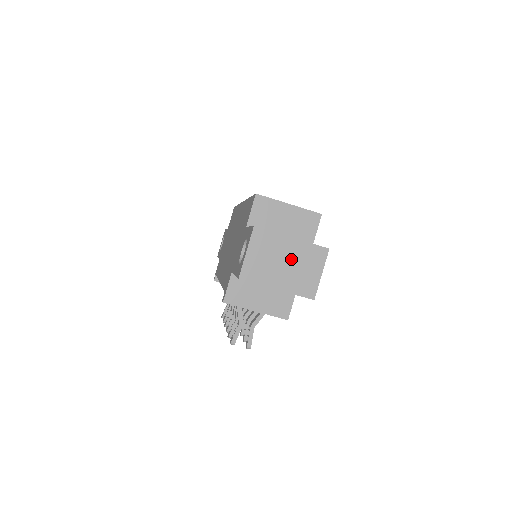
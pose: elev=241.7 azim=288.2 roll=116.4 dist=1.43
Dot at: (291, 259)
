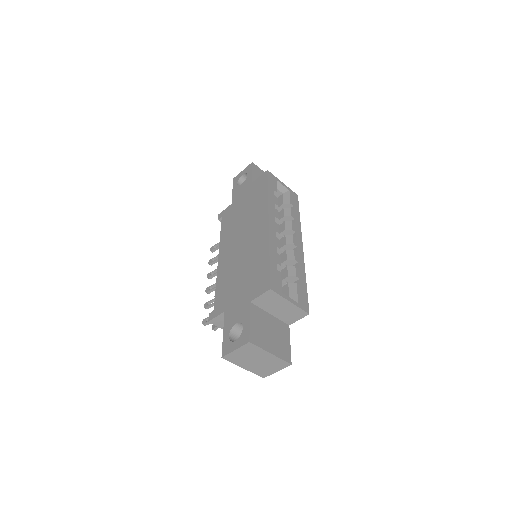
Dot at: (263, 361)
